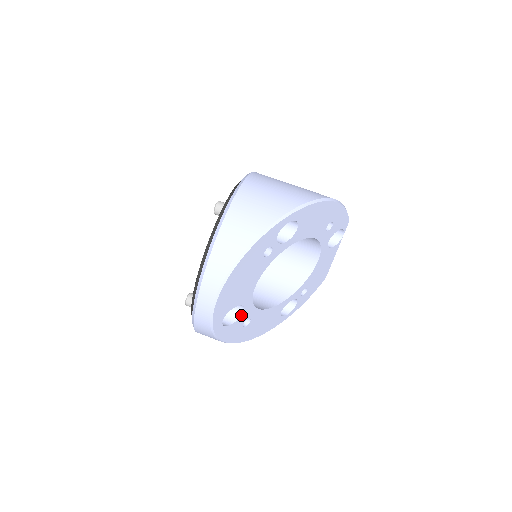
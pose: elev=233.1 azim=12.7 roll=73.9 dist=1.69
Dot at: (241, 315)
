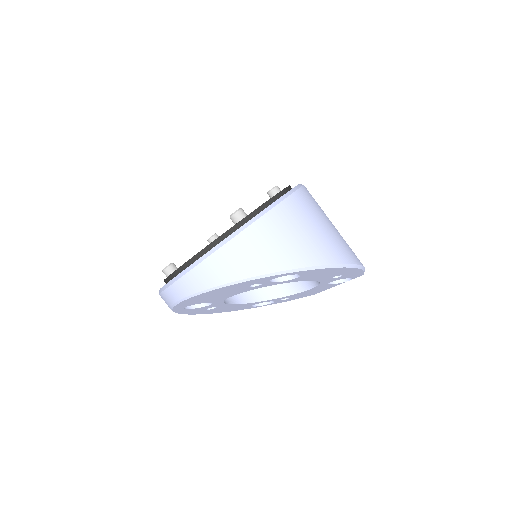
Dot at: (207, 305)
